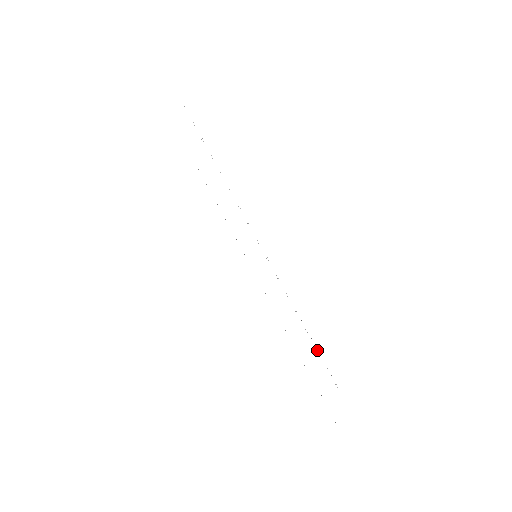
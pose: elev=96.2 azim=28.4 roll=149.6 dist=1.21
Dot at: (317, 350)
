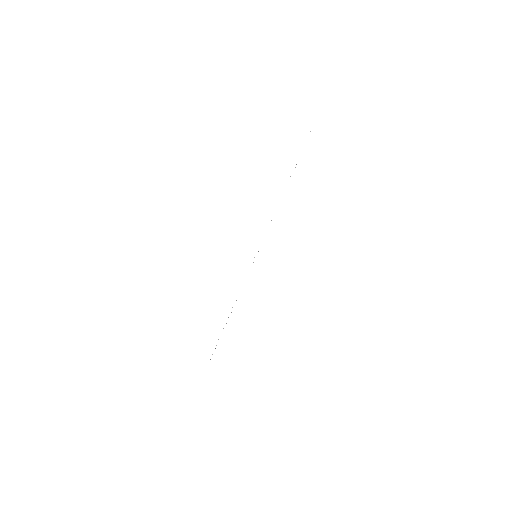
Dot at: occluded
